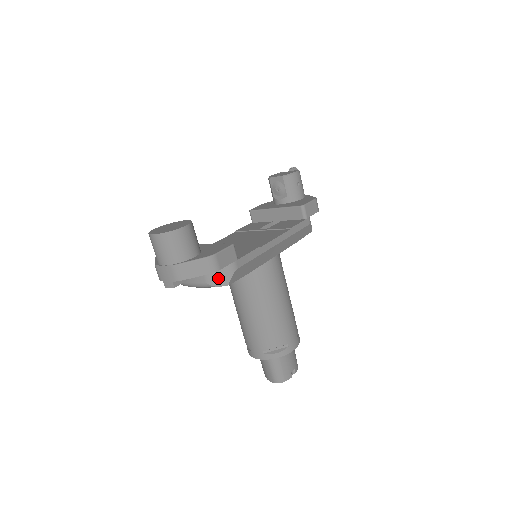
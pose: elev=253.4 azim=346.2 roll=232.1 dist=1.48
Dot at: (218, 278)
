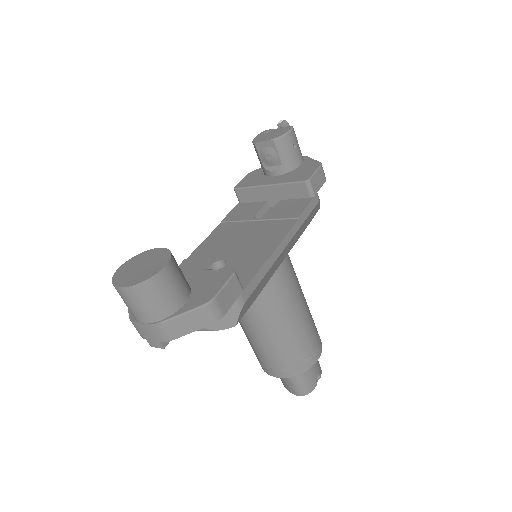
Dot at: (221, 320)
